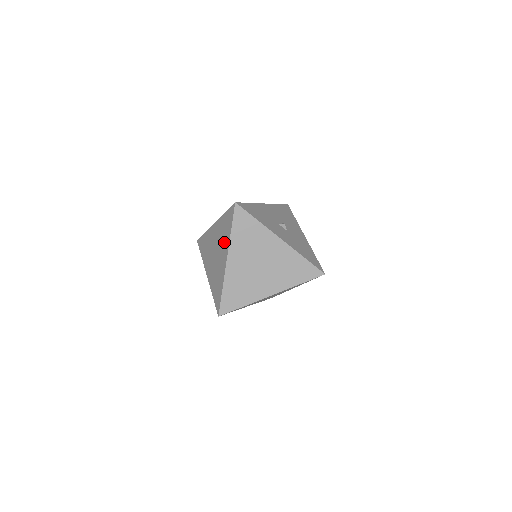
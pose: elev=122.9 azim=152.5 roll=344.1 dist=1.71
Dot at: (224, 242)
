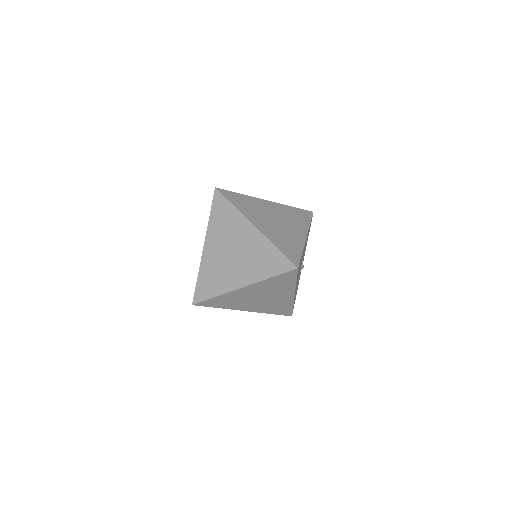
Dot at: (253, 269)
